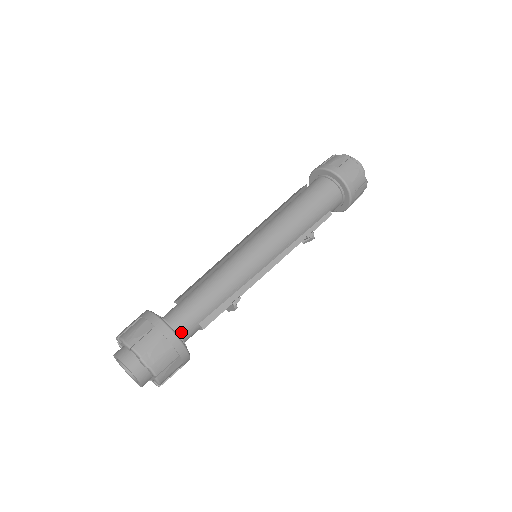
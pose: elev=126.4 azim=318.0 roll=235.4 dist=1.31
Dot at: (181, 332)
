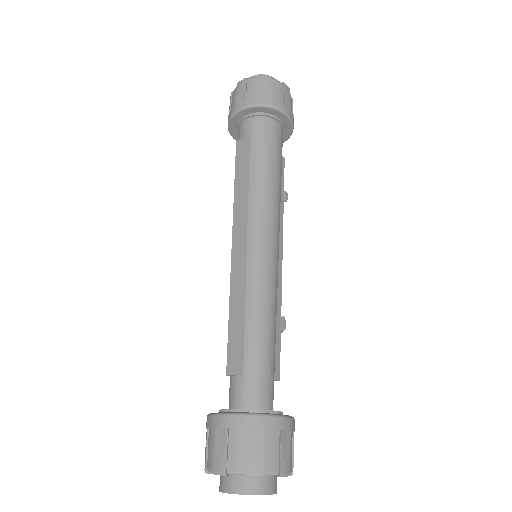
Dot at: (271, 405)
